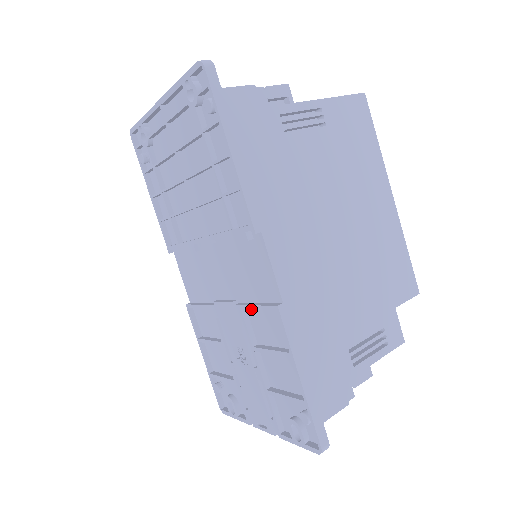
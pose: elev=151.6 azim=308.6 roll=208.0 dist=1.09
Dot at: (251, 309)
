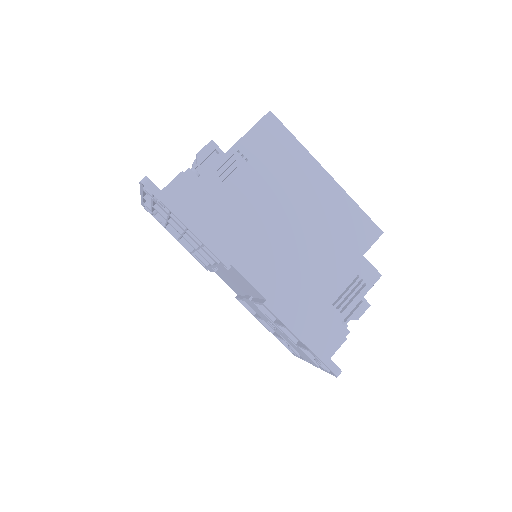
Dot at: occluded
